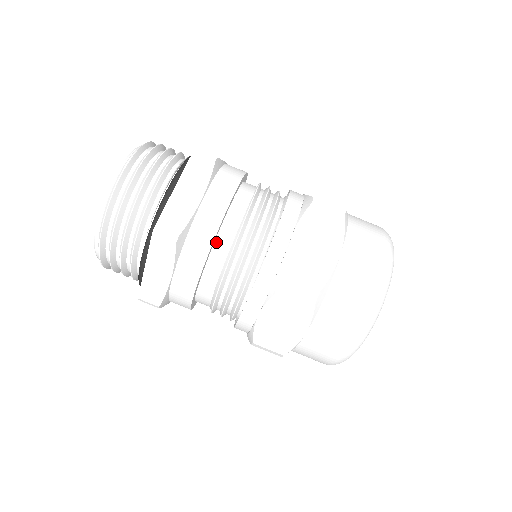
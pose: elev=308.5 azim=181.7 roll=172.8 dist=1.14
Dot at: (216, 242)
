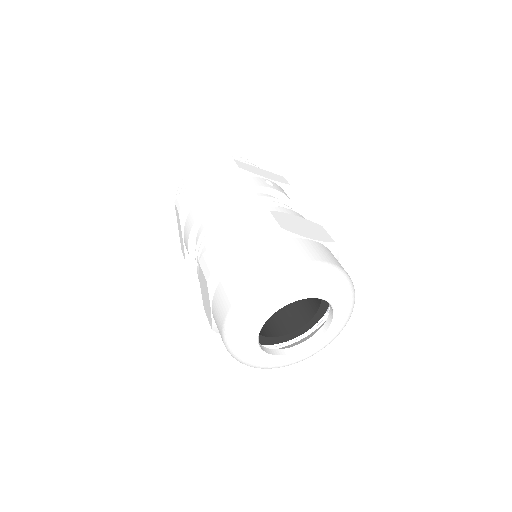
Dot at: (204, 222)
